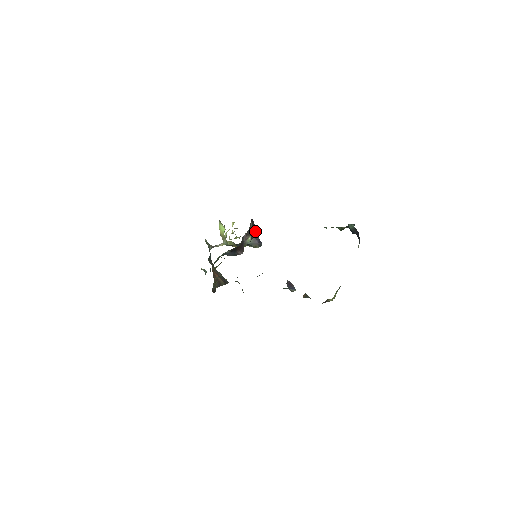
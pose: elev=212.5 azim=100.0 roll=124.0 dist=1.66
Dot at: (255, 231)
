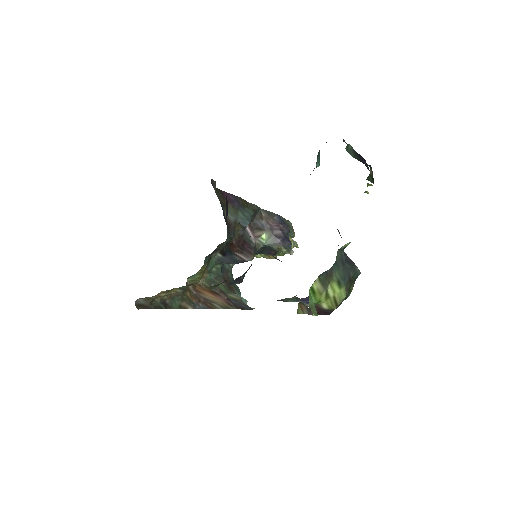
Dot at: (249, 216)
